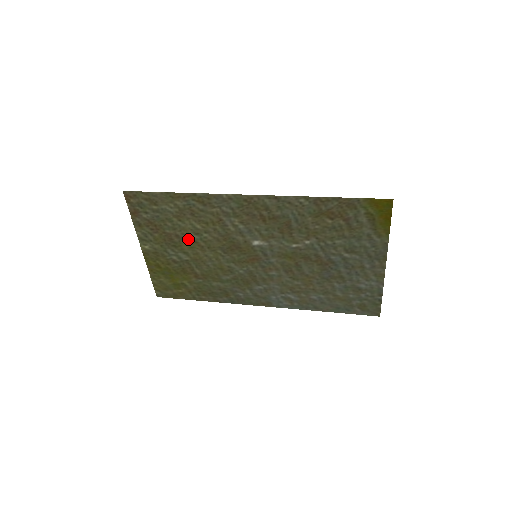
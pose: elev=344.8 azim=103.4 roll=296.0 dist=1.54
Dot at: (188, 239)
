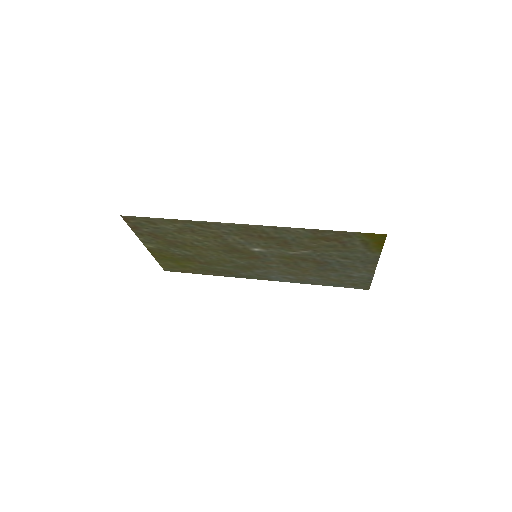
Dot at: (190, 244)
